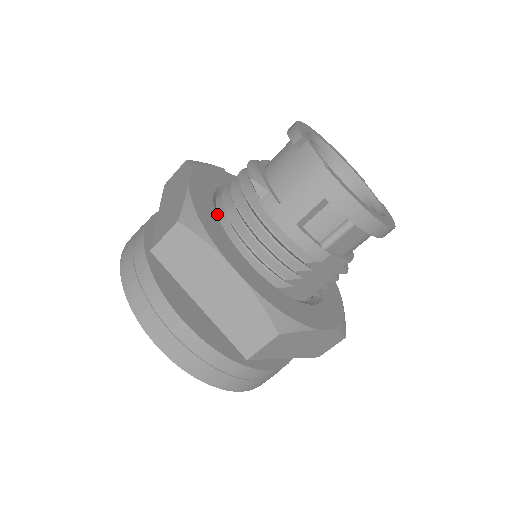
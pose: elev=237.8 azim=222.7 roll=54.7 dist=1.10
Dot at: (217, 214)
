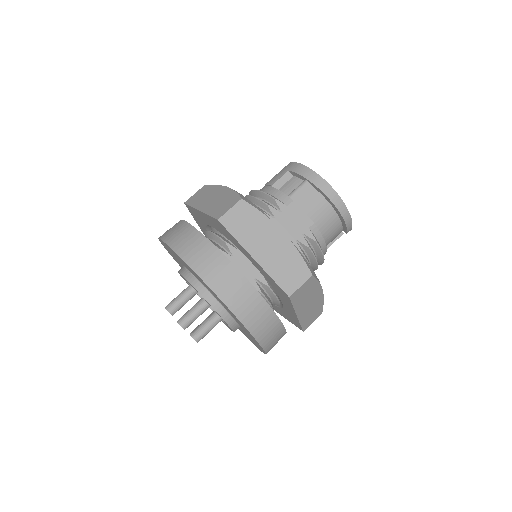
Dot at: occluded
